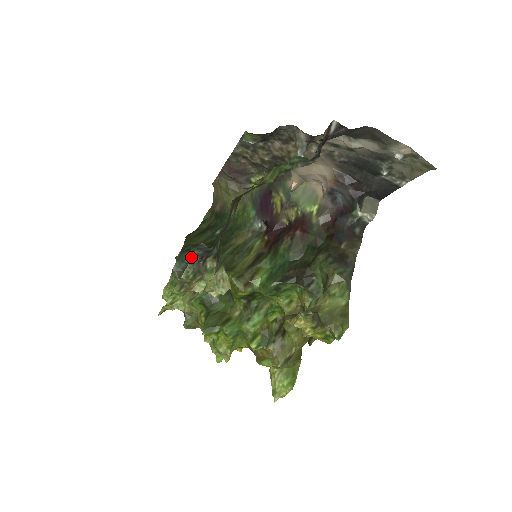
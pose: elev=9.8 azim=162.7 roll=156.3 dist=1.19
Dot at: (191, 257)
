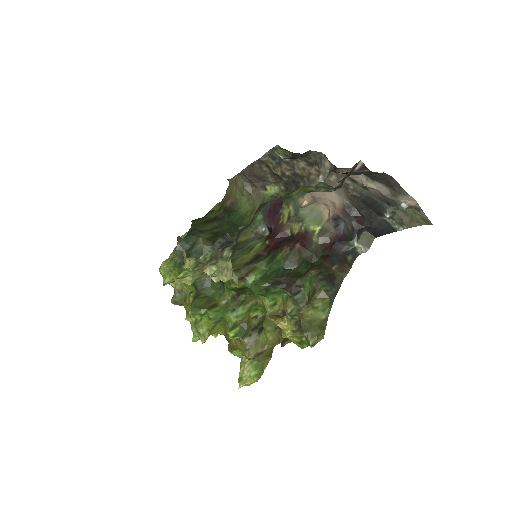
Dot at: (196, 241)
